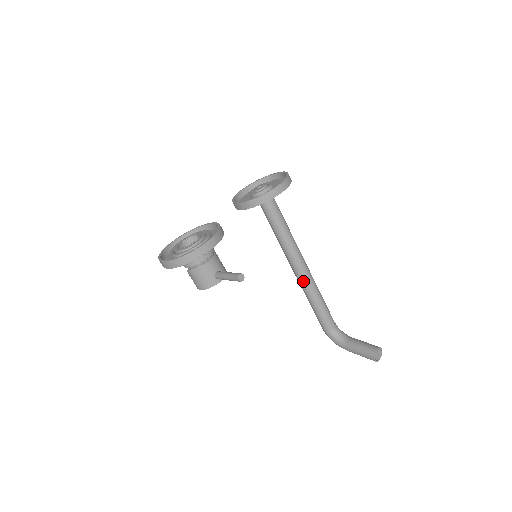
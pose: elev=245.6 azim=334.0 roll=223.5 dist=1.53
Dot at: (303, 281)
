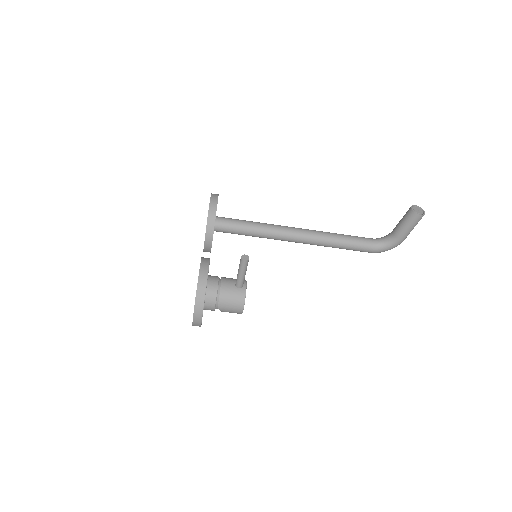
Dot at: (311, 239)
